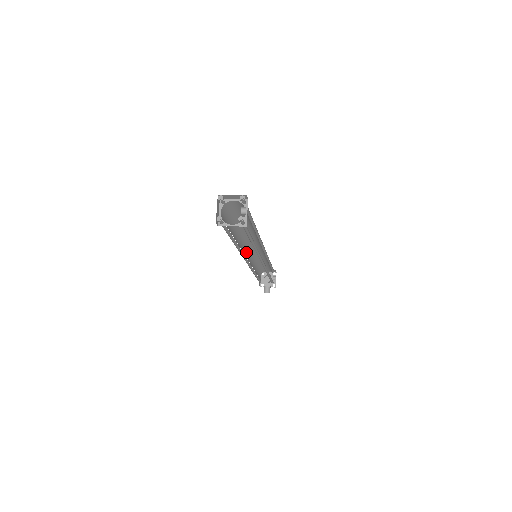
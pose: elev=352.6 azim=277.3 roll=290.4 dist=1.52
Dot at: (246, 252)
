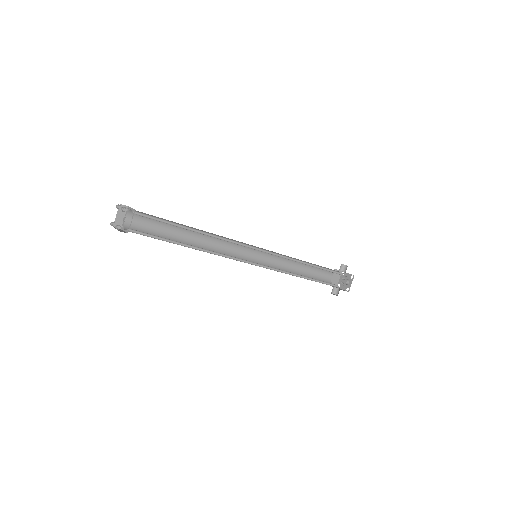
Dot at: (247, 250)
